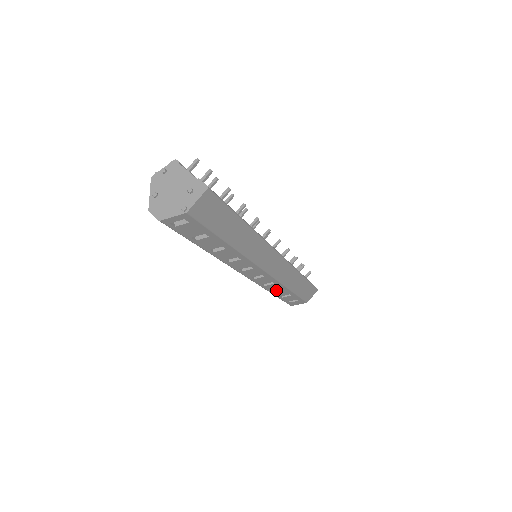
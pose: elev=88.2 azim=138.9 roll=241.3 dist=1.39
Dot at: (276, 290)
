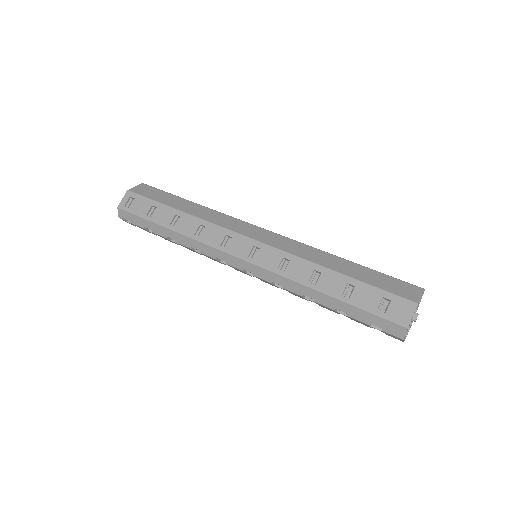
Dot at: (317, 282)
